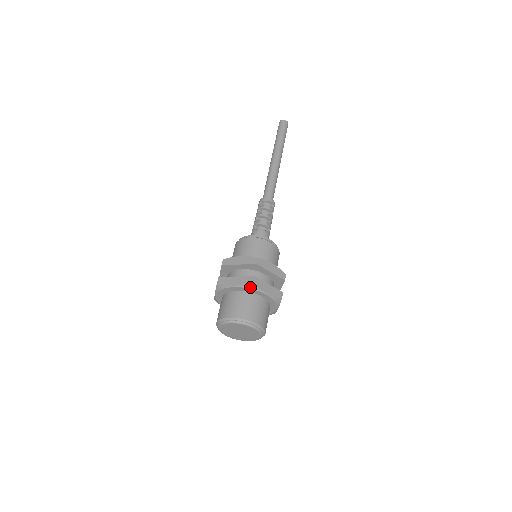
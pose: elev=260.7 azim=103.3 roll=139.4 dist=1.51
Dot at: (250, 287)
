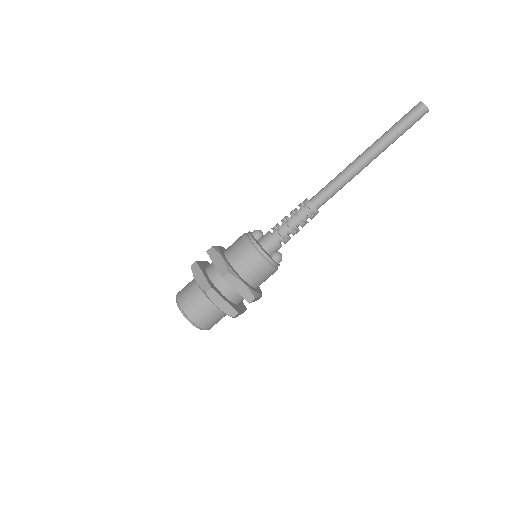
Dot at: (205, 293)
